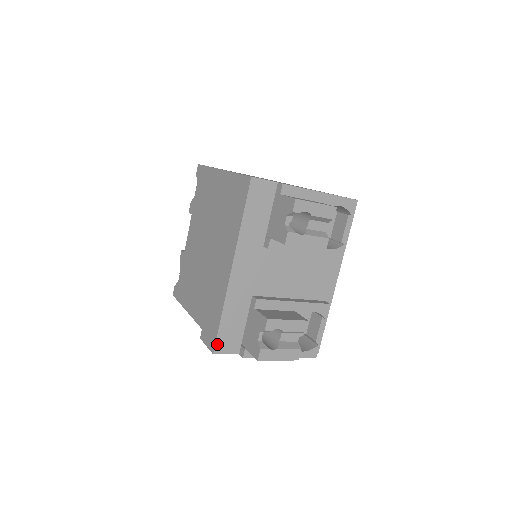
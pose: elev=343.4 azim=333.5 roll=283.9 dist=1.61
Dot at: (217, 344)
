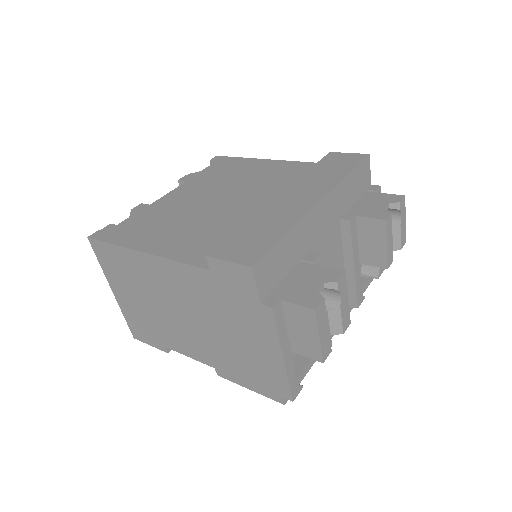
Dot at: (262, 260)
